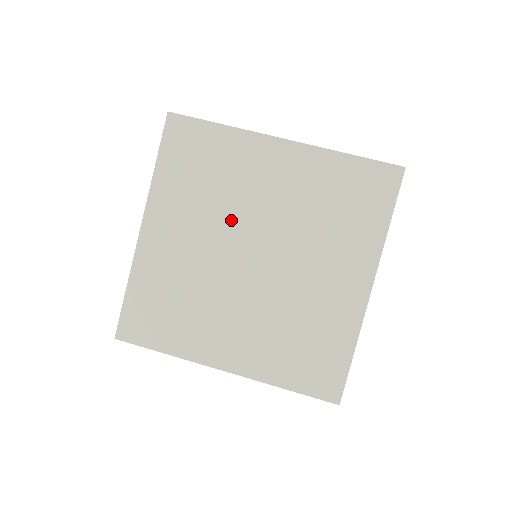
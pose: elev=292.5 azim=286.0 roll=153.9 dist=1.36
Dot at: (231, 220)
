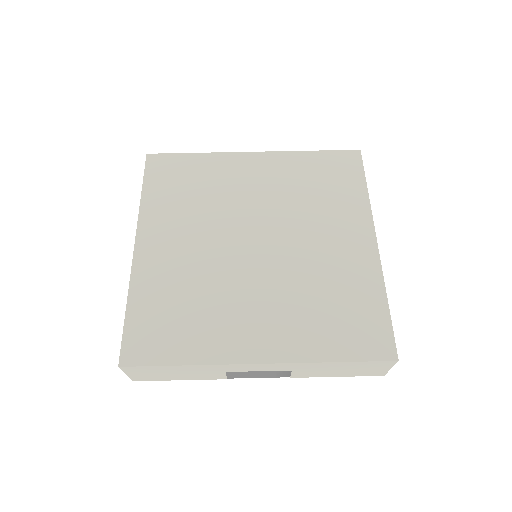
Dot at: (225, 219)
